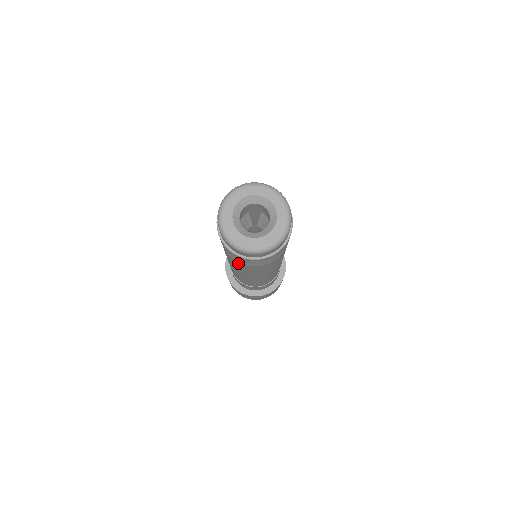
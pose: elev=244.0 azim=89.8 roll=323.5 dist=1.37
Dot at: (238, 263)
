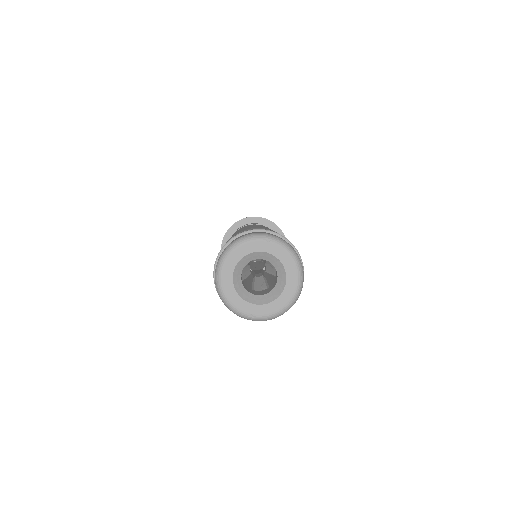
Dot at: occluded
